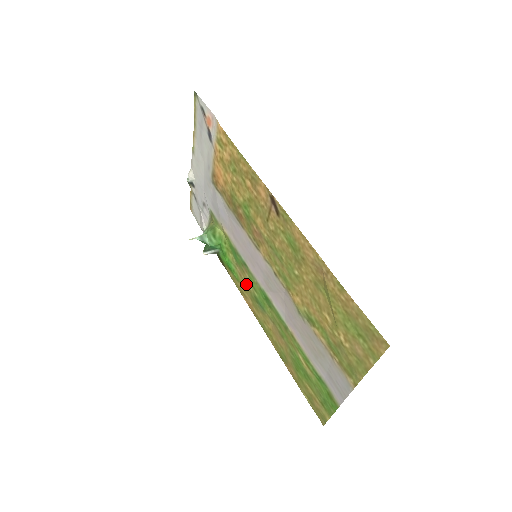
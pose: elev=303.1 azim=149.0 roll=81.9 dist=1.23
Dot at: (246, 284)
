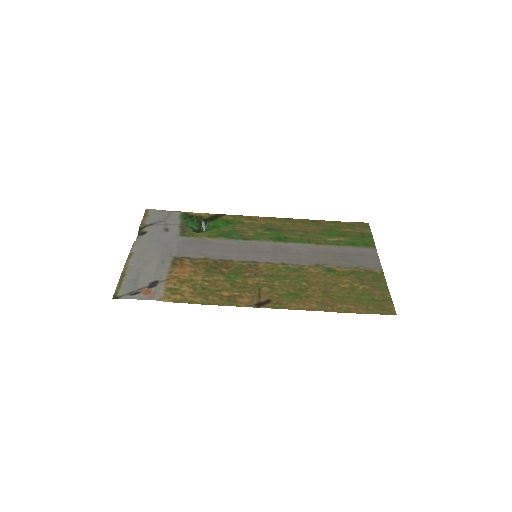
Dot at: (252, 228)
